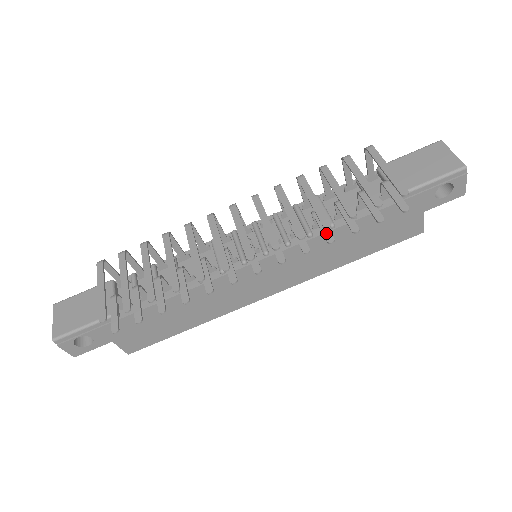
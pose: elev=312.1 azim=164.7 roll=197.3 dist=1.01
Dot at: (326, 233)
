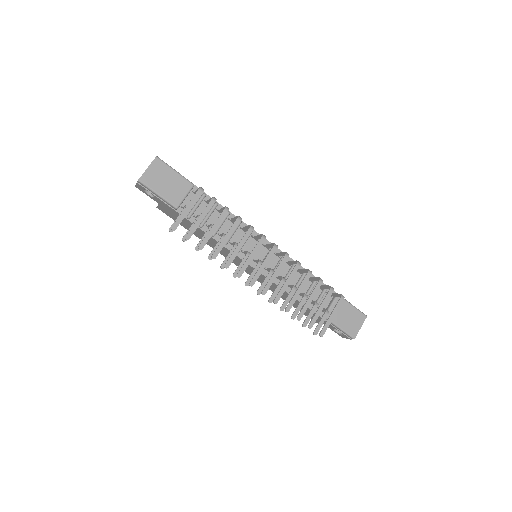
Dot at: (285, 304)
